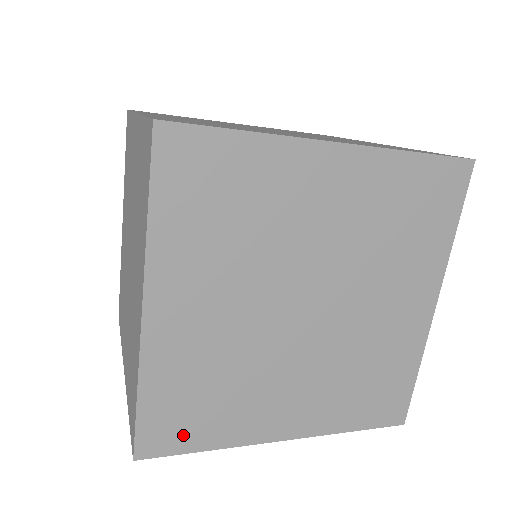
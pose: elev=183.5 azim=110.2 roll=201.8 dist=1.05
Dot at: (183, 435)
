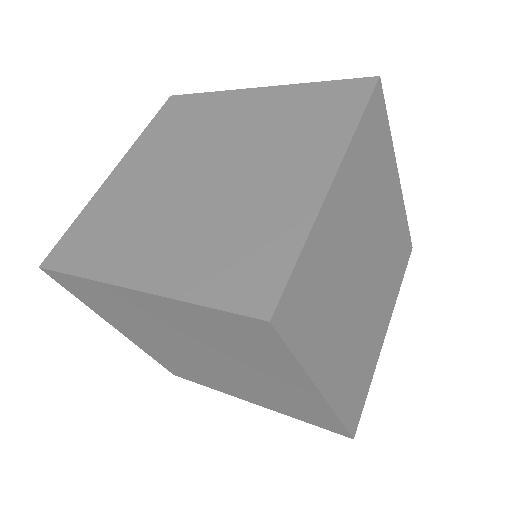
Dot at: (188, 377)
